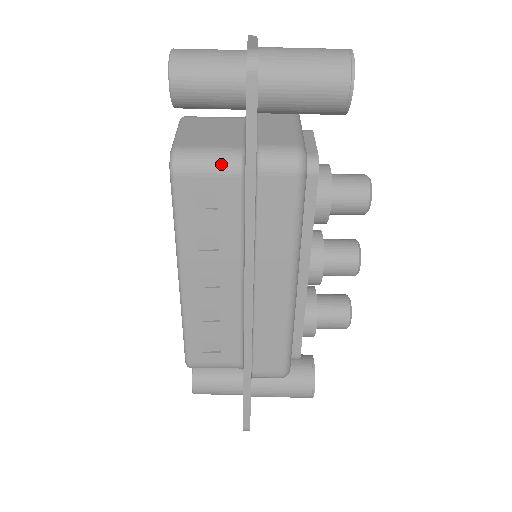
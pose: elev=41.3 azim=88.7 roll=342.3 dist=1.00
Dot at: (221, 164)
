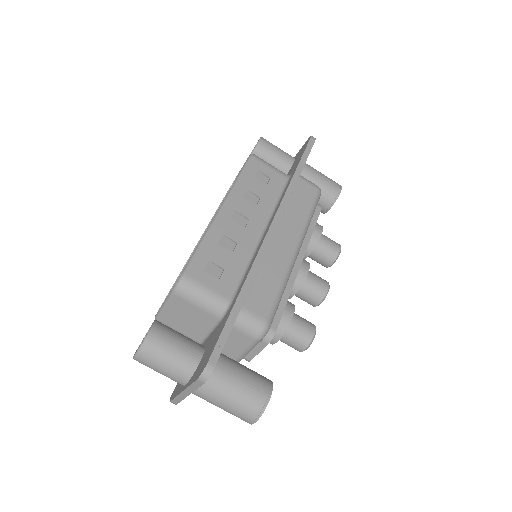
Dot at: (277, 169)
